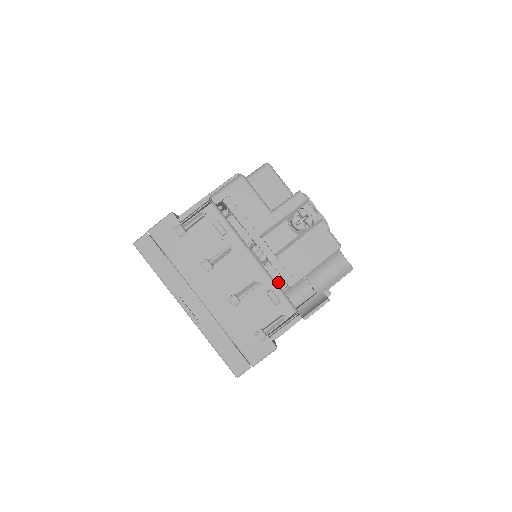
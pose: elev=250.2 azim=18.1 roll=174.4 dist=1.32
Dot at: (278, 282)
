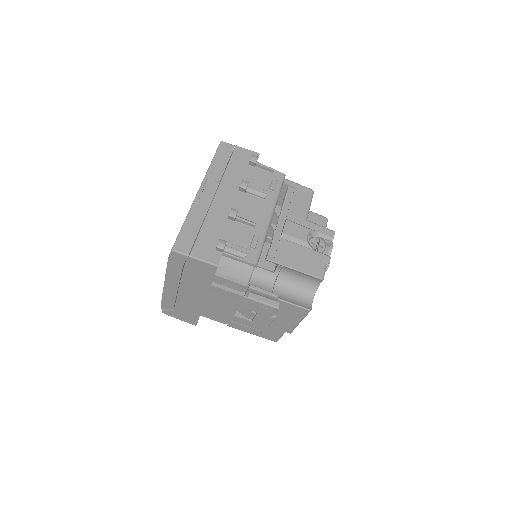
Dot at: (259, 260)
